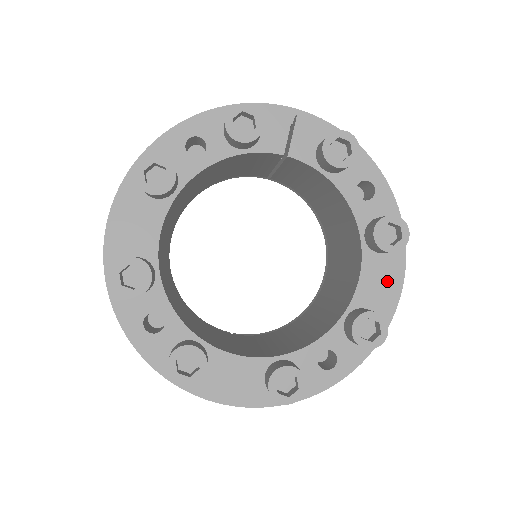
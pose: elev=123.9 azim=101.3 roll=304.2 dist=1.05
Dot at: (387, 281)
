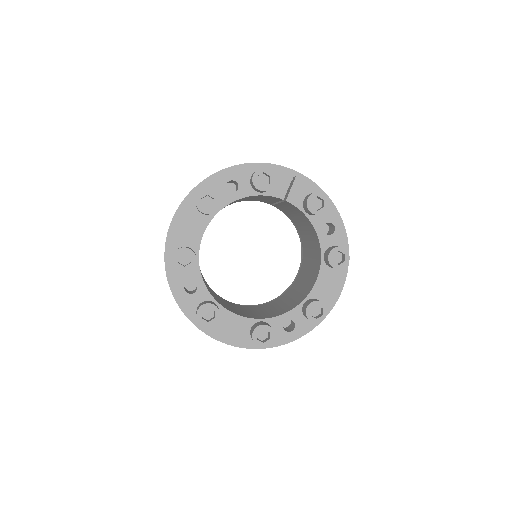
Dot at: (333, 285)
